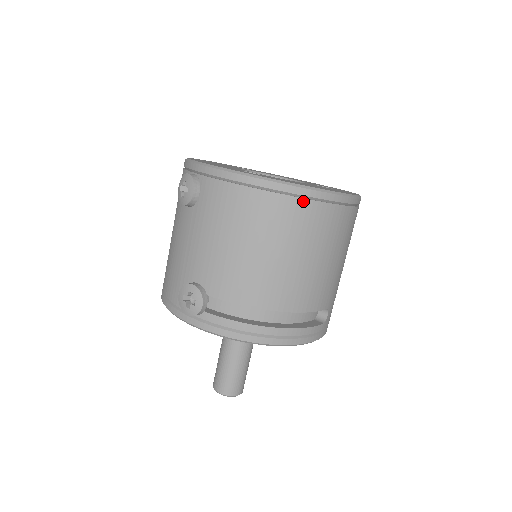
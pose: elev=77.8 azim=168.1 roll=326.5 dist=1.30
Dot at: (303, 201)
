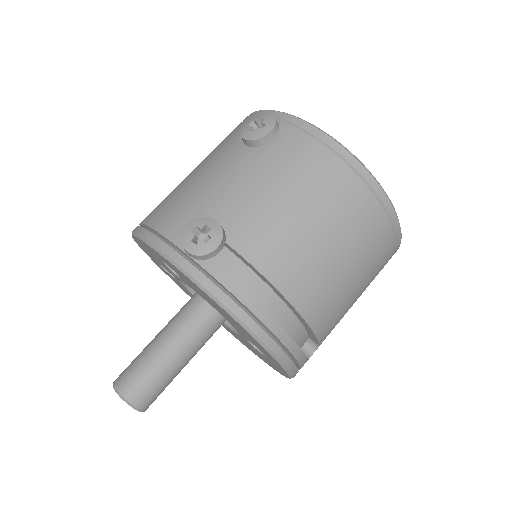
Dot at: (378, 205)
